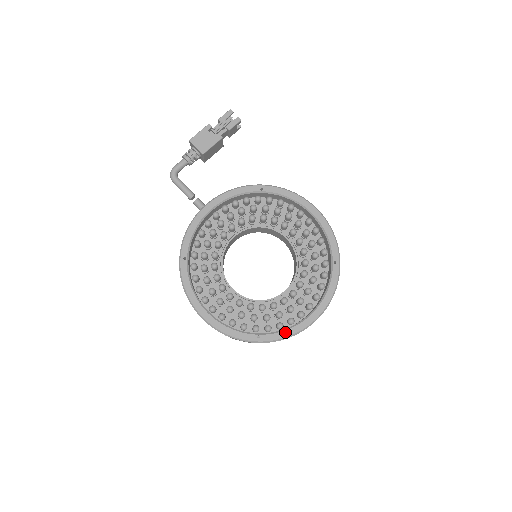
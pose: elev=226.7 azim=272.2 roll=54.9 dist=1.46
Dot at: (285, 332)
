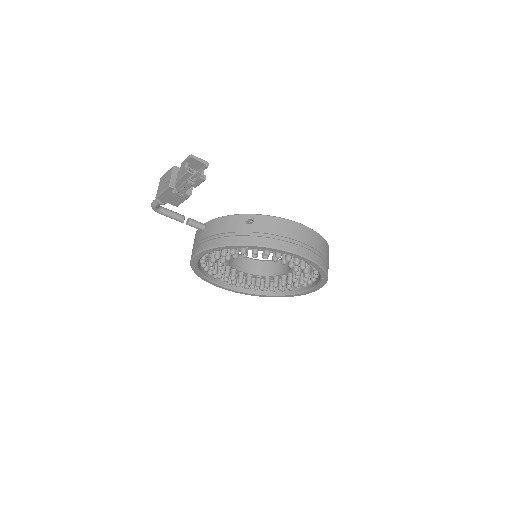
Dot at: (286, 296)
